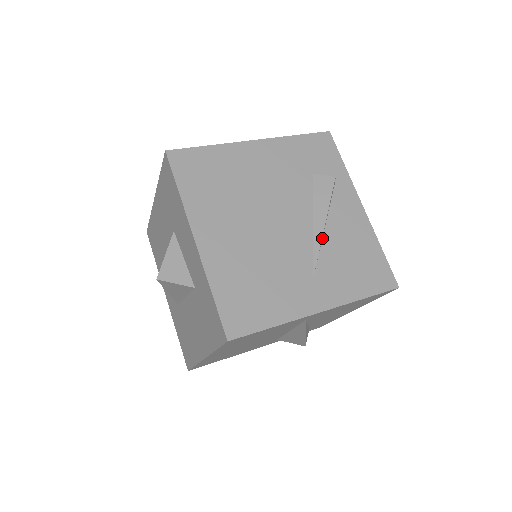
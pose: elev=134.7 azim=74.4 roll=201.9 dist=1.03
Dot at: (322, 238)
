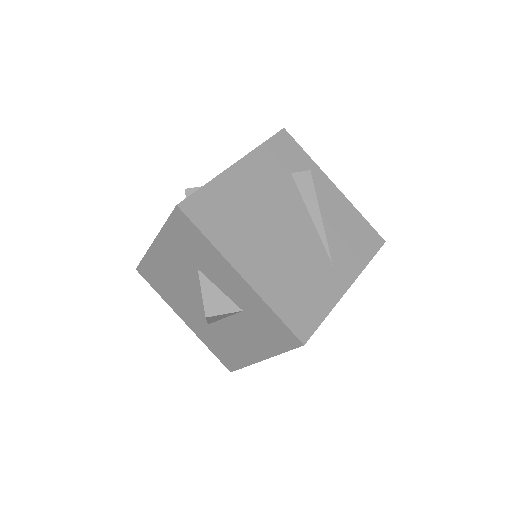
Dot at: (322, 227)
